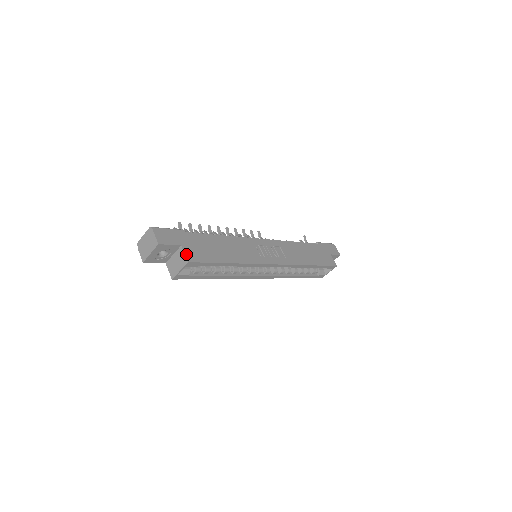
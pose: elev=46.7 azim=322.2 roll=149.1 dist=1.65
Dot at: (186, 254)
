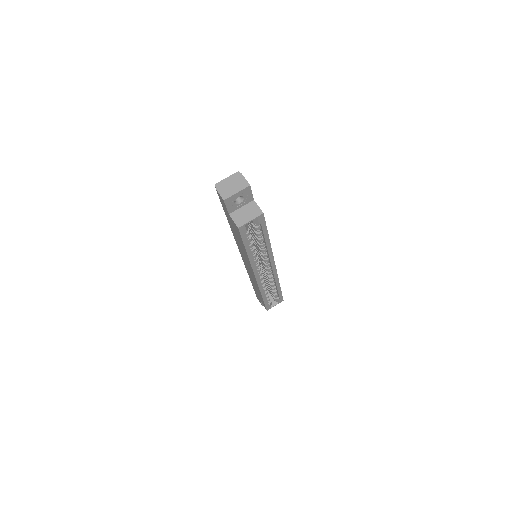
Dot at: (259, 207)
